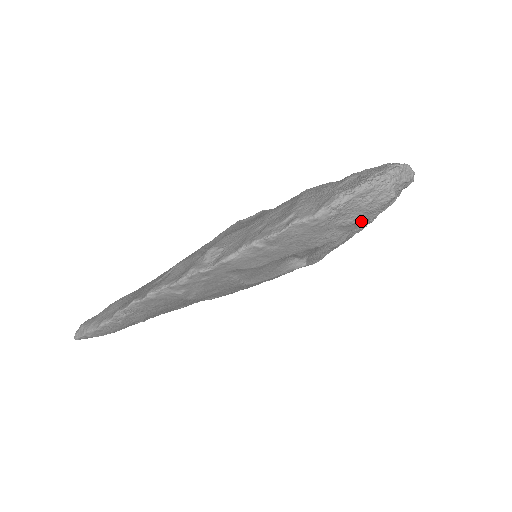
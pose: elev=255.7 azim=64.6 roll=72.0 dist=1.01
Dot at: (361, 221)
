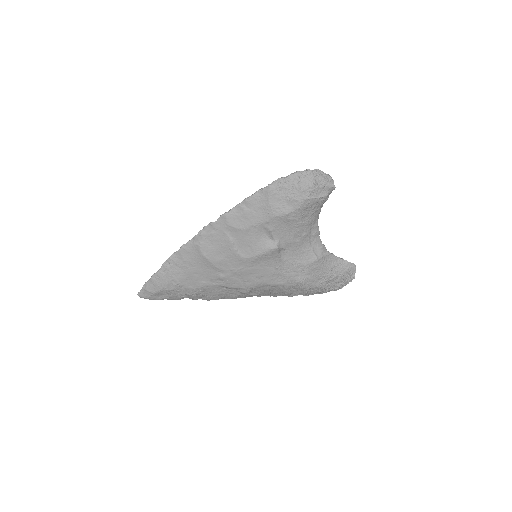
Dot at: (299, 199)
